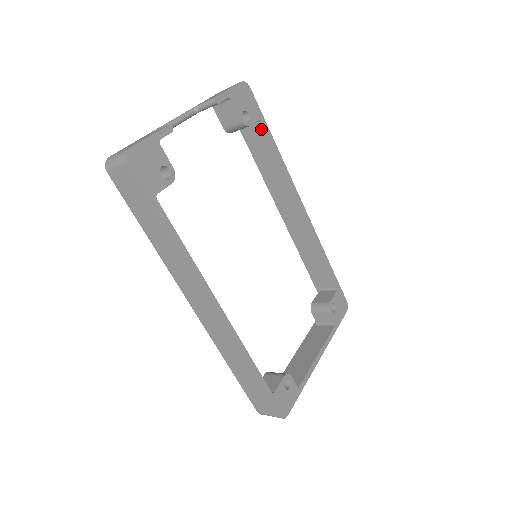
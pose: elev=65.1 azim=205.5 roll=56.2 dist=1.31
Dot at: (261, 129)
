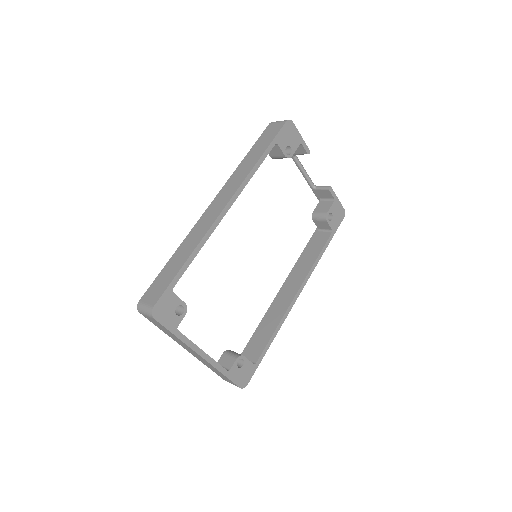
Dot at: (327, 236)
